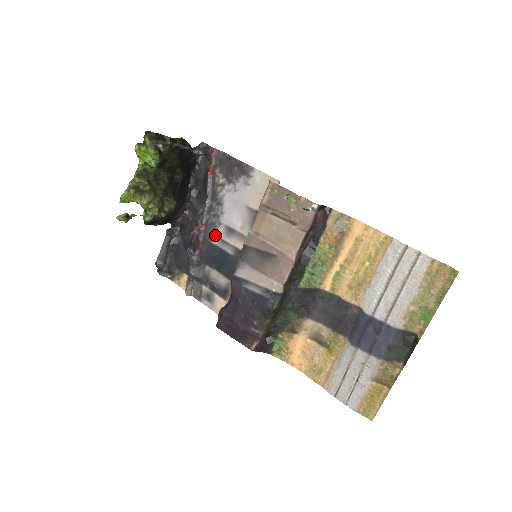
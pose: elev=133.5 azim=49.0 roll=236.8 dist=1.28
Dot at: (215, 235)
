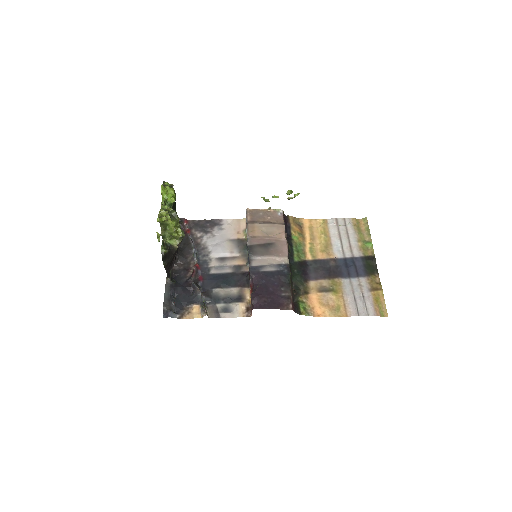
Dot at: (210, 267)
